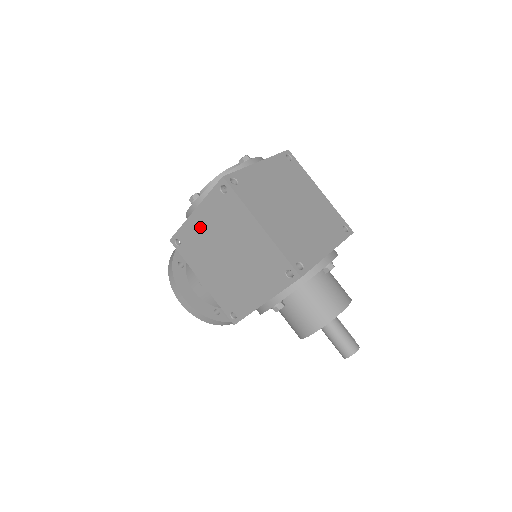
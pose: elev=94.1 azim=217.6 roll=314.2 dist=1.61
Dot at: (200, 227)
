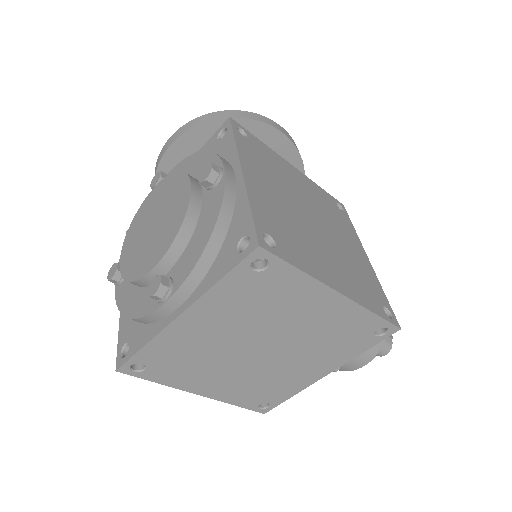
Dot at: occluded
